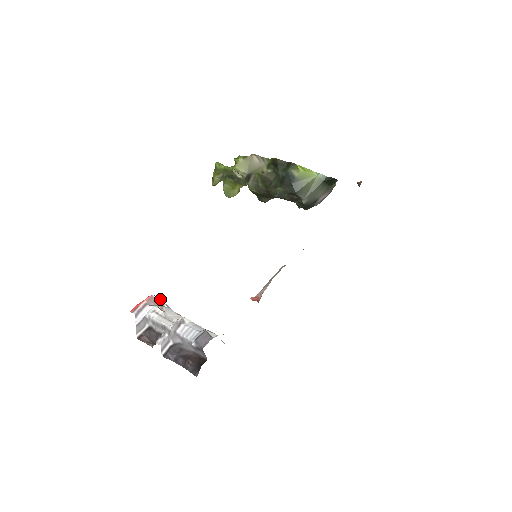
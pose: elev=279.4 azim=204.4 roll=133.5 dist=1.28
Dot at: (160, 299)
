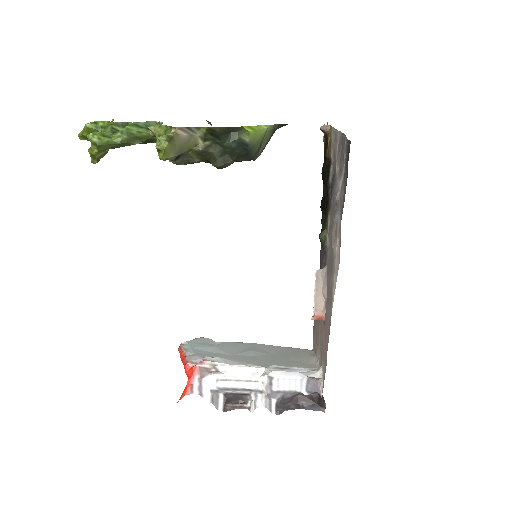
Dot at: (205, 362)
